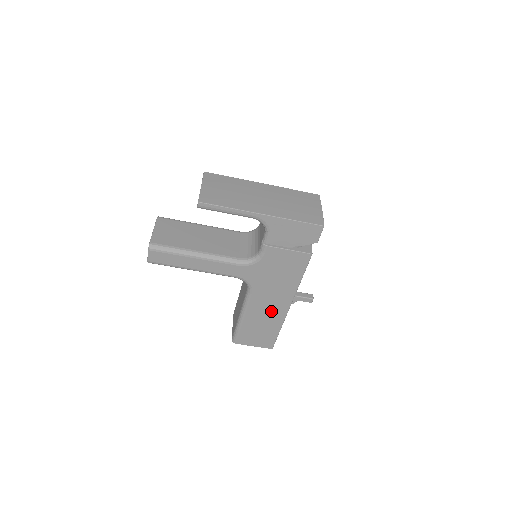
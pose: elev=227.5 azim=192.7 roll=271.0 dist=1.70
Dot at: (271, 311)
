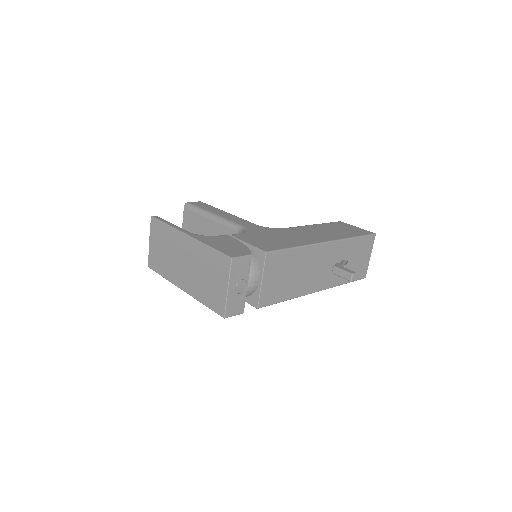
Dot at: occluded
